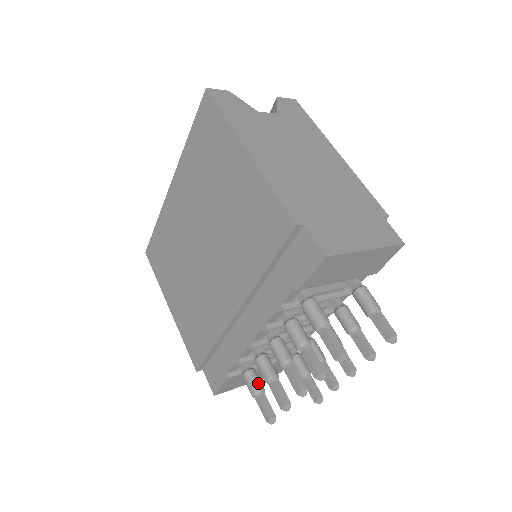
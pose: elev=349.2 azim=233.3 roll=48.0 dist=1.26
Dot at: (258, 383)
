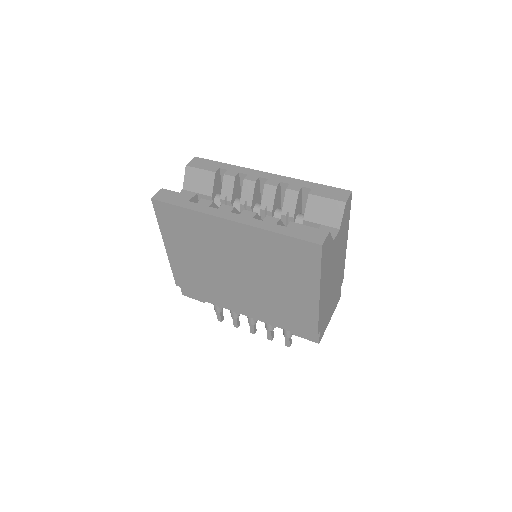
Dot at: (222, 308)
